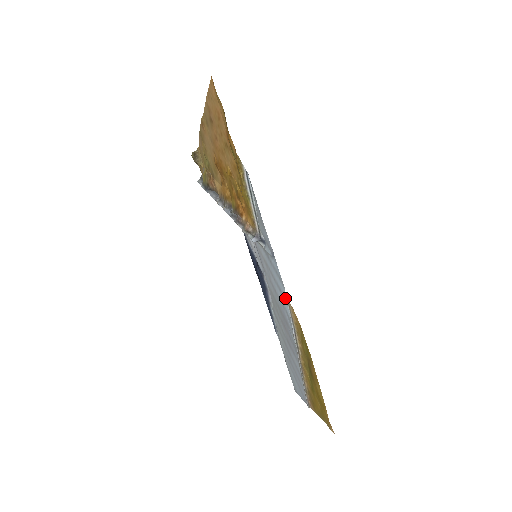
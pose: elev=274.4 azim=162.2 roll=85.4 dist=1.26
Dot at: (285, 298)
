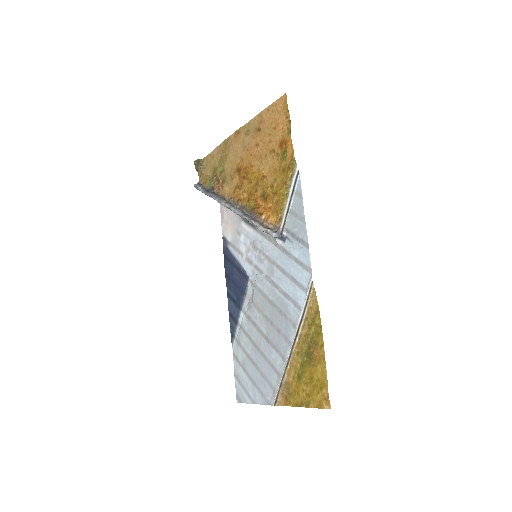
Dot at: (304, 285)
